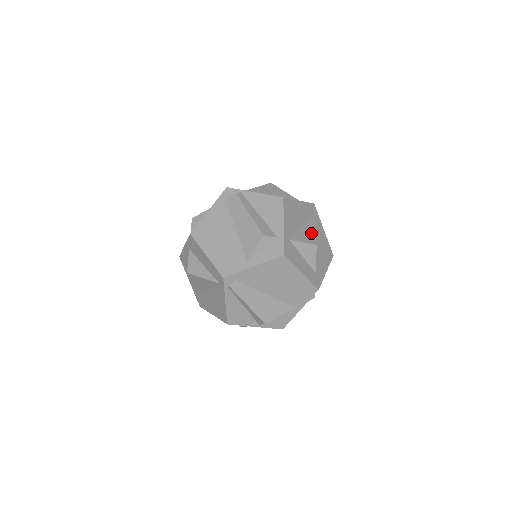
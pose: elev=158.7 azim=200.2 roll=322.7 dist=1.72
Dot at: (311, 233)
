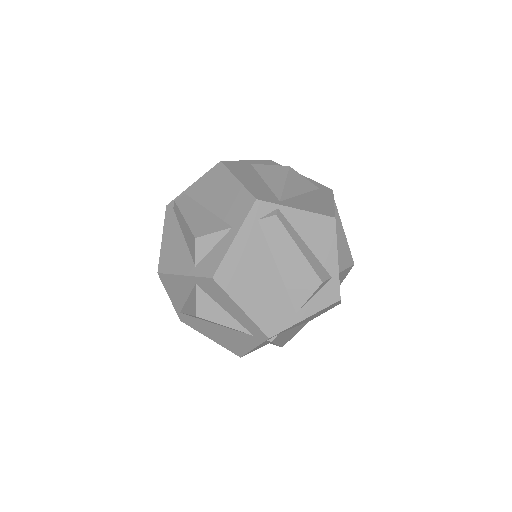
Dot at: (345, 246)
